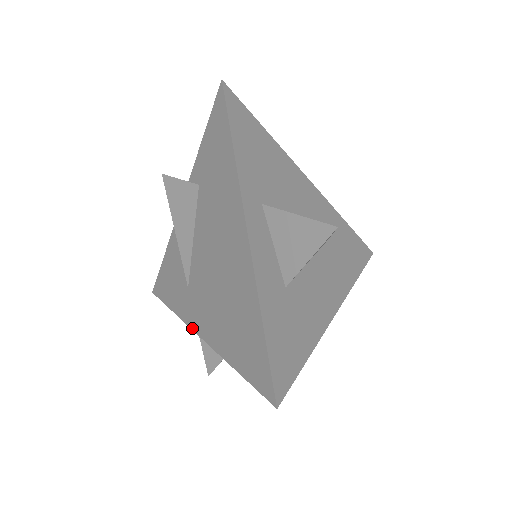
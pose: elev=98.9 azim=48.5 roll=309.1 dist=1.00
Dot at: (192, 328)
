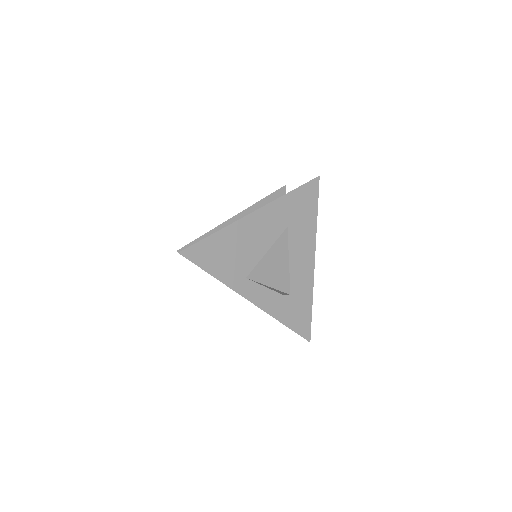
Dot at: occluded
